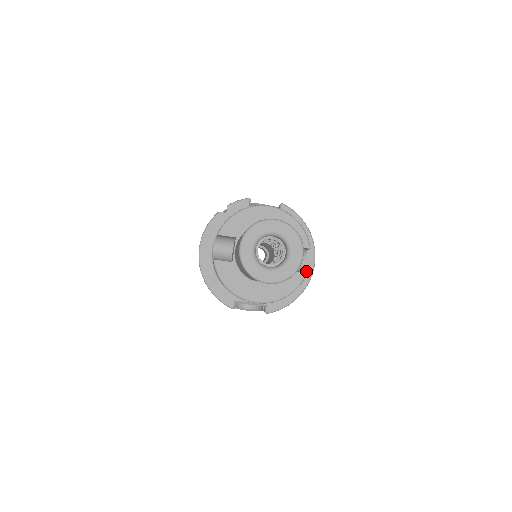
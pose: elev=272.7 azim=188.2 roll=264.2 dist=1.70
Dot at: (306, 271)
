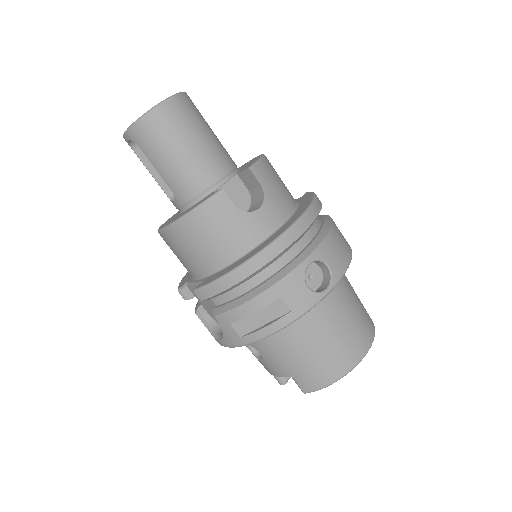
Dot at: (271, 239)
